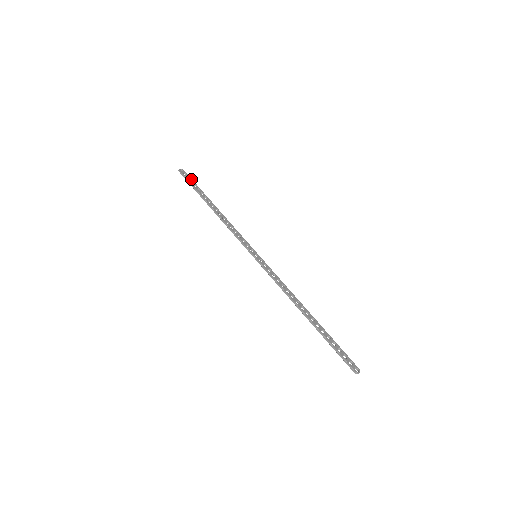
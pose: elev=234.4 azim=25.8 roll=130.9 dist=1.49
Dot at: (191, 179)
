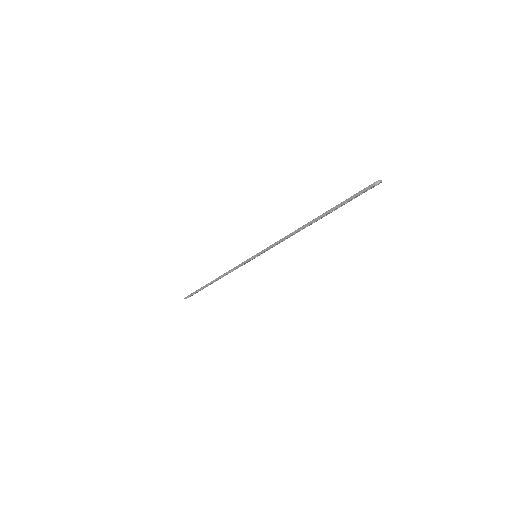
Dot at: occluded
